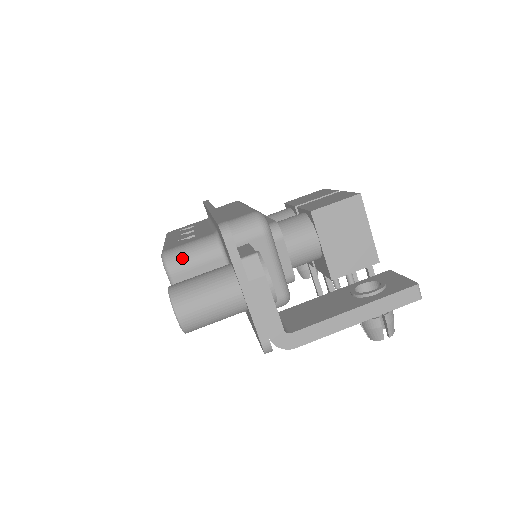
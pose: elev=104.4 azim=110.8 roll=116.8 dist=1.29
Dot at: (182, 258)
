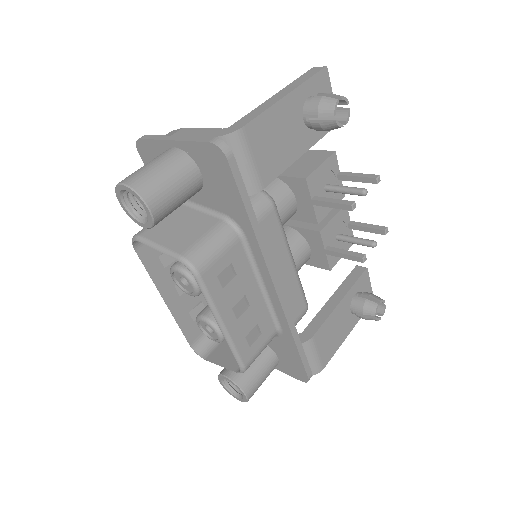
Dot at: occluded
